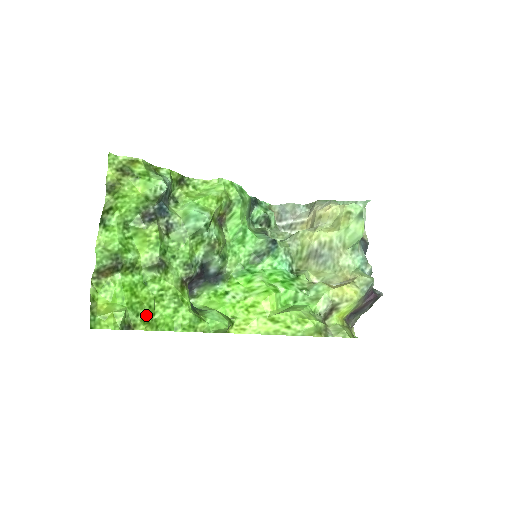
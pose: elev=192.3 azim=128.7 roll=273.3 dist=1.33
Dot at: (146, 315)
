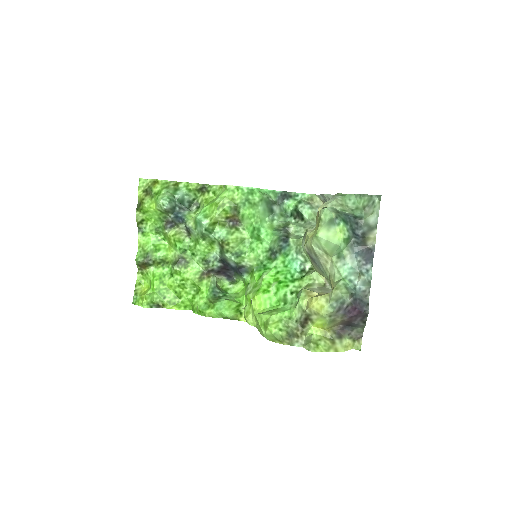
Dot at: (172, 298)
